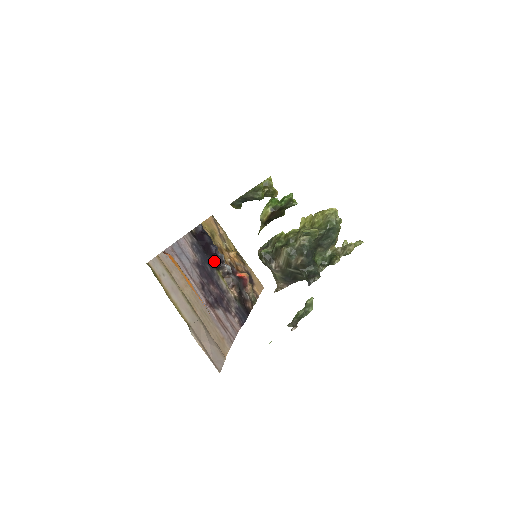
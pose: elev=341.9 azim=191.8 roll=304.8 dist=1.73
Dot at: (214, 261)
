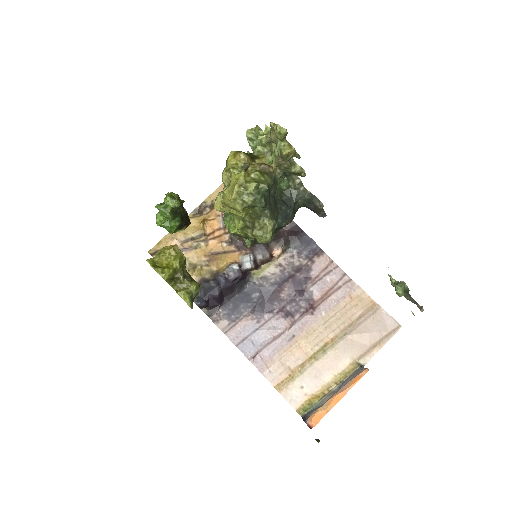
Dot at: (241, 282)
